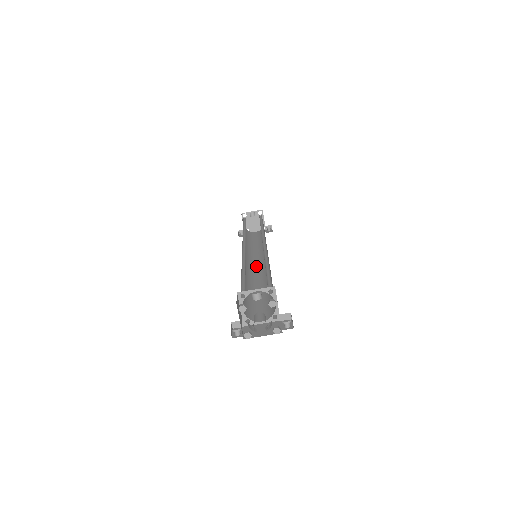
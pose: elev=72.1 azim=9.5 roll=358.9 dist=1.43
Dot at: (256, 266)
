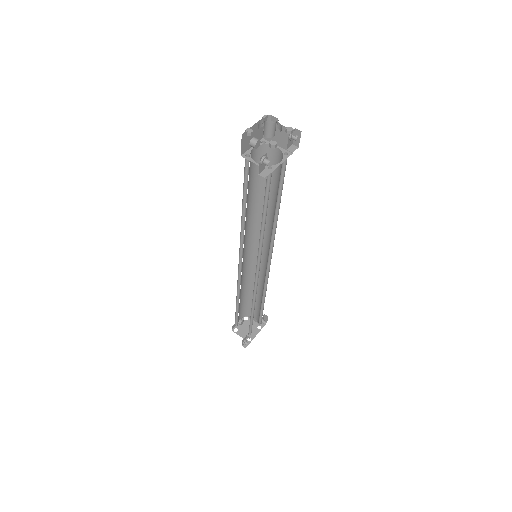
Dot at: occluded
